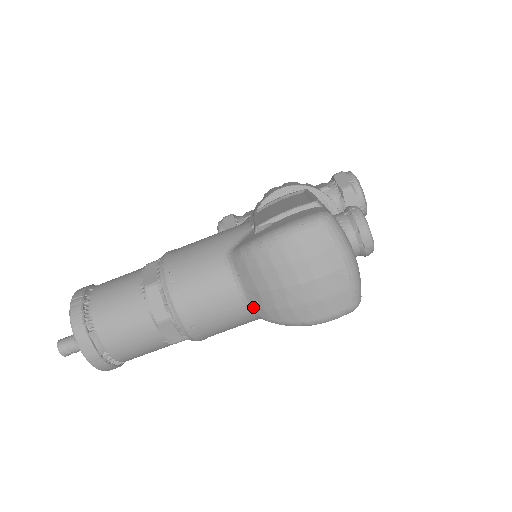
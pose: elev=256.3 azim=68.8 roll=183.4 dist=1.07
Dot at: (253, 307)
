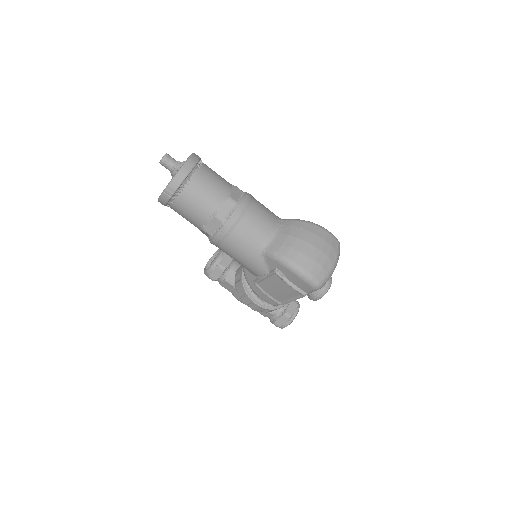
Dot at: (273, 242)
